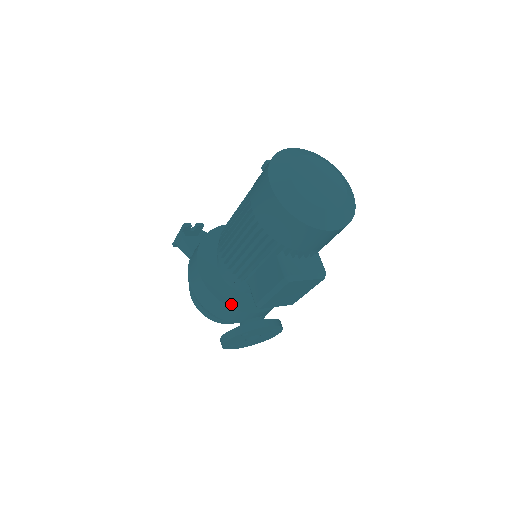
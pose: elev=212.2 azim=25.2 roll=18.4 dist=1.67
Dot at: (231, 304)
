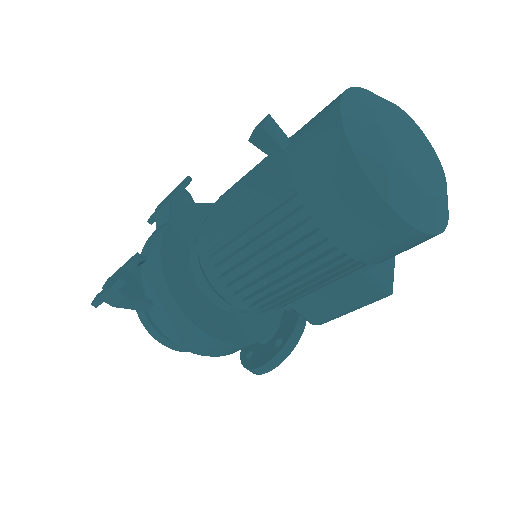
Dot at: (261, 334)
